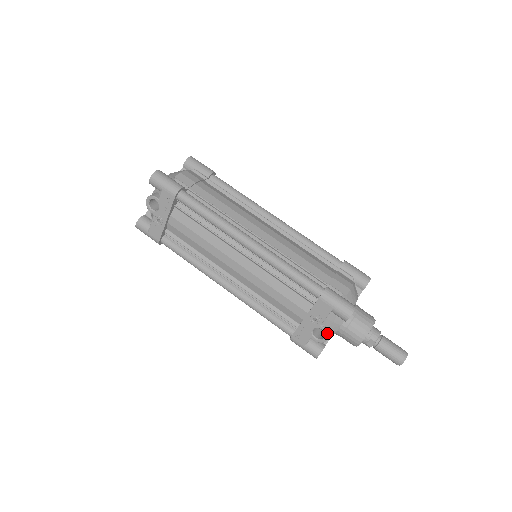
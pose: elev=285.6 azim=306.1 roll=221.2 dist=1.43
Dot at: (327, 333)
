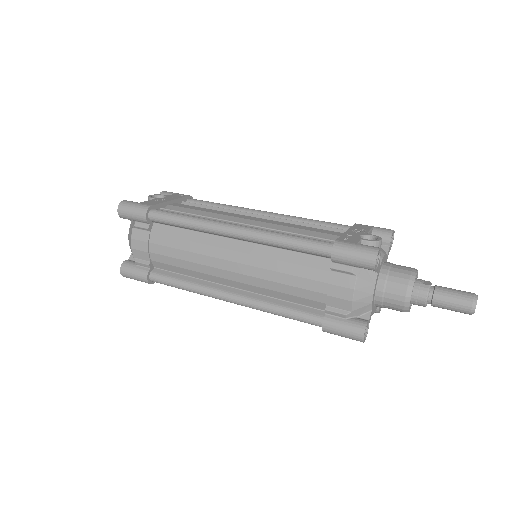
Dot at: (378, 236)
